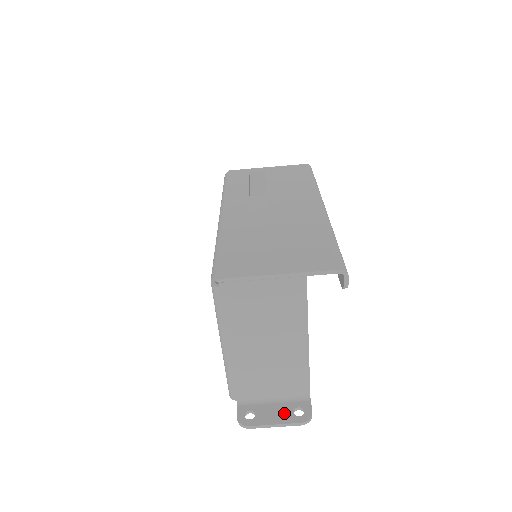
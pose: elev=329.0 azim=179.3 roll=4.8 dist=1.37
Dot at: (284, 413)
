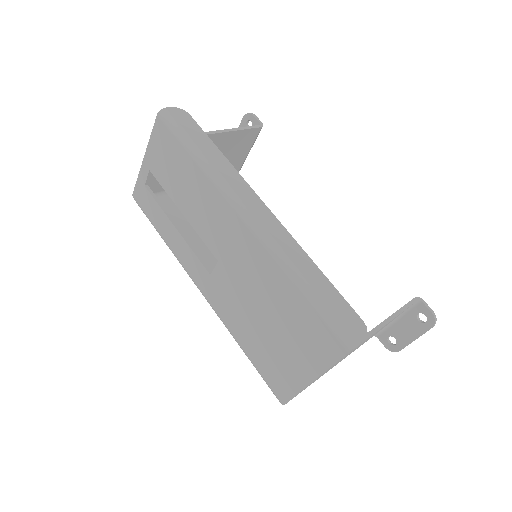
Dot at: (413, 326)
